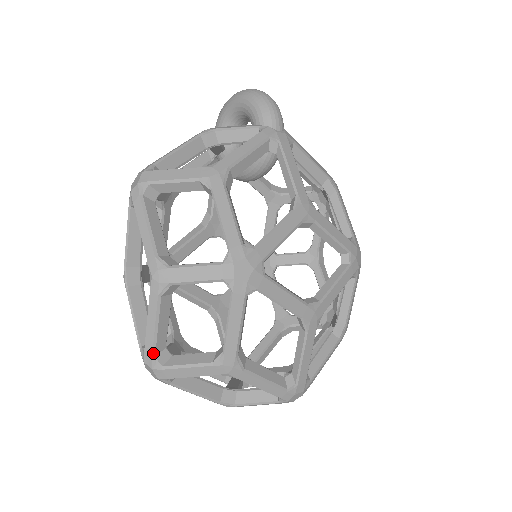
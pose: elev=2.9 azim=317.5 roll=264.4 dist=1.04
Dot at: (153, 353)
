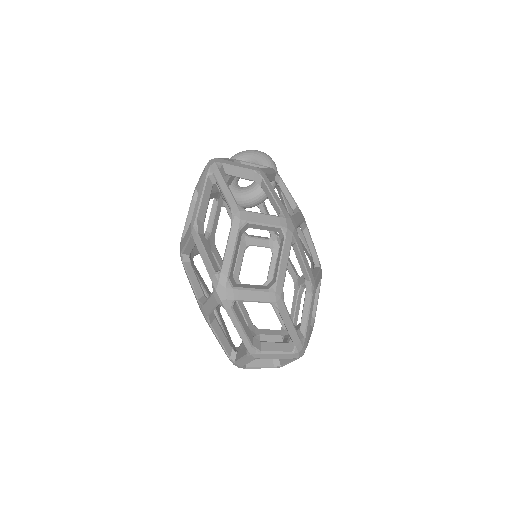
Dot at: (228, 274)
